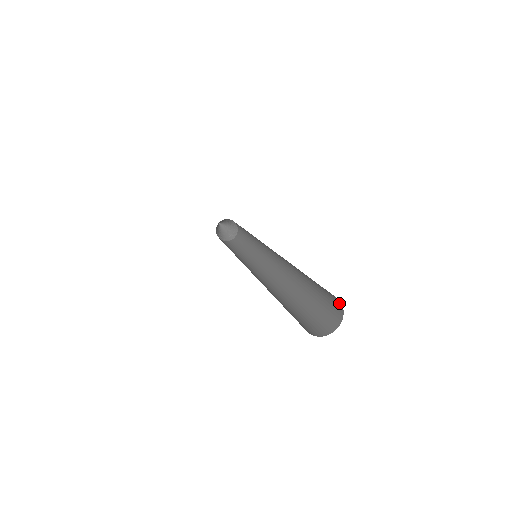
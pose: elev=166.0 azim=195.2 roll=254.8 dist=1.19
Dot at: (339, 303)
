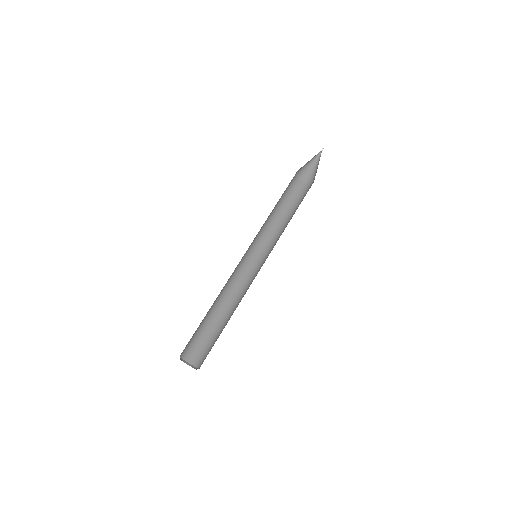
Dot at: occluded
